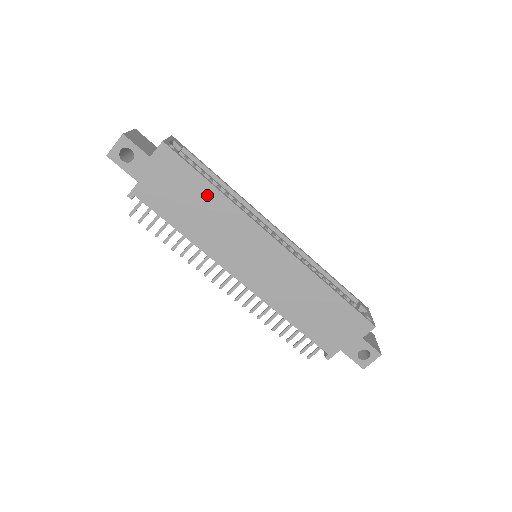
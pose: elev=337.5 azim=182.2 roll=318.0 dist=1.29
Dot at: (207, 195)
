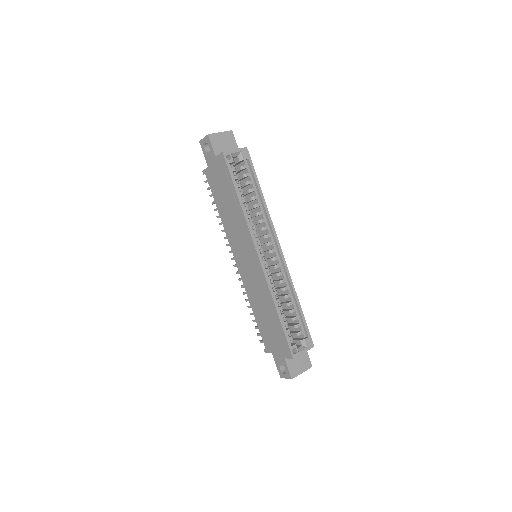
Dot at: (234, 200)
